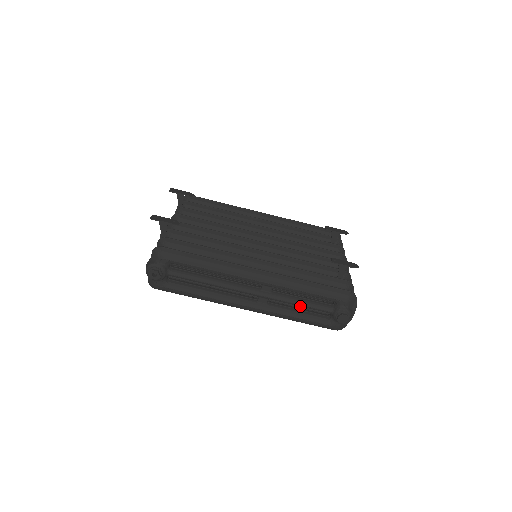
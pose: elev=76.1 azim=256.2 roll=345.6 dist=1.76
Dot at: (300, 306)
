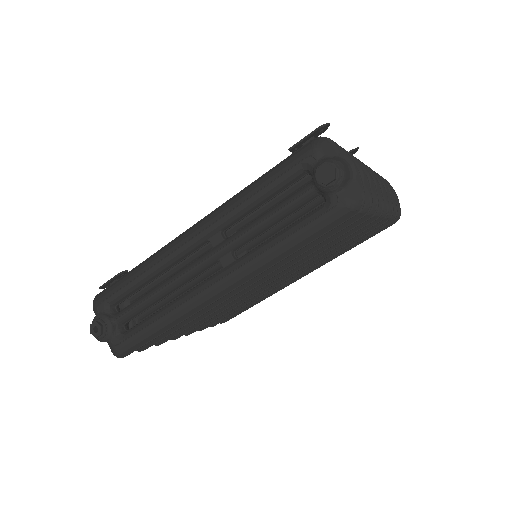
Dot at: (271, 222)
